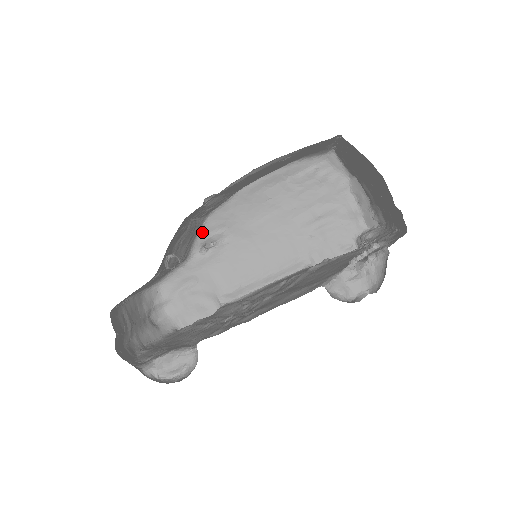
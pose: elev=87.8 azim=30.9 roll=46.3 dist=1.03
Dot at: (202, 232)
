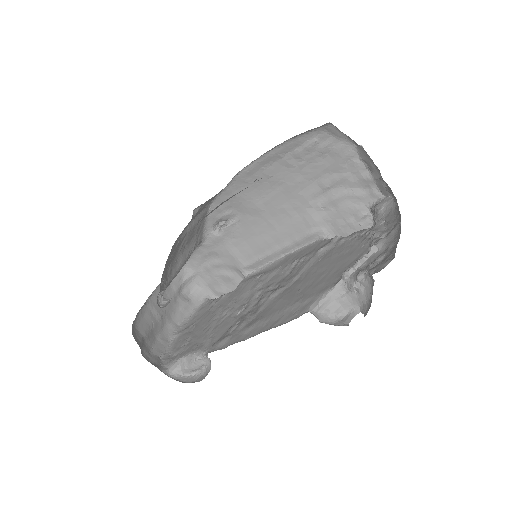
Dot at: (210, 216)
